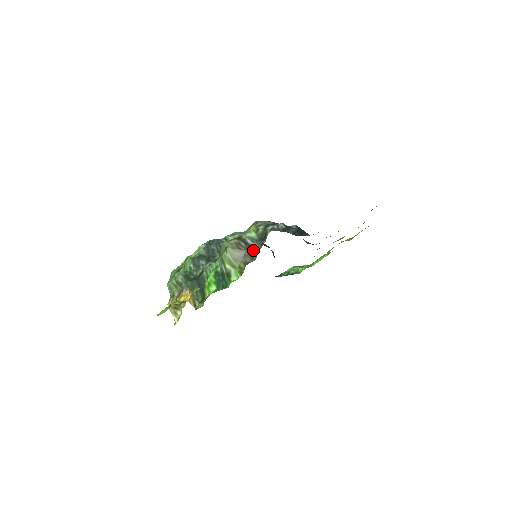
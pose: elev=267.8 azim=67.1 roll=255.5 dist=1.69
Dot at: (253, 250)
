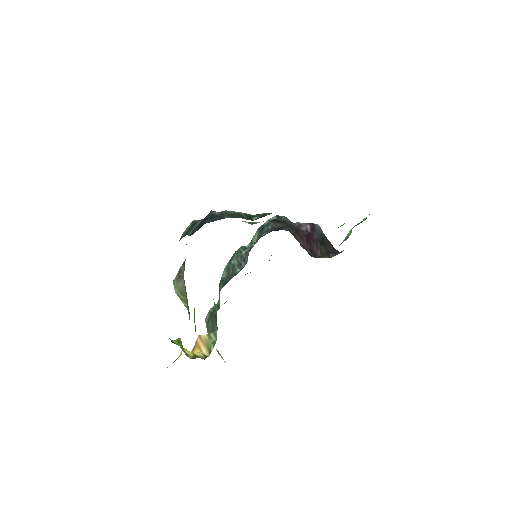
Dot at: occluded
